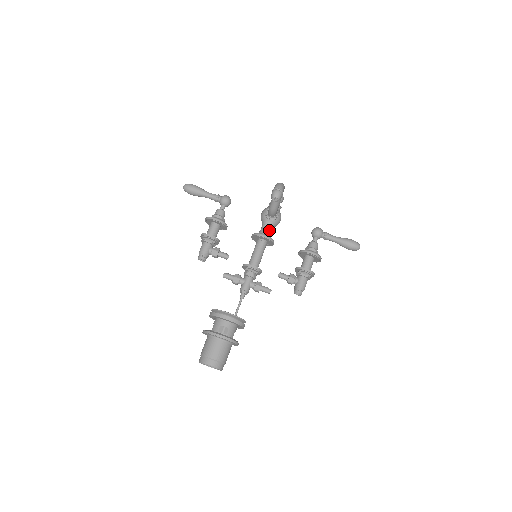
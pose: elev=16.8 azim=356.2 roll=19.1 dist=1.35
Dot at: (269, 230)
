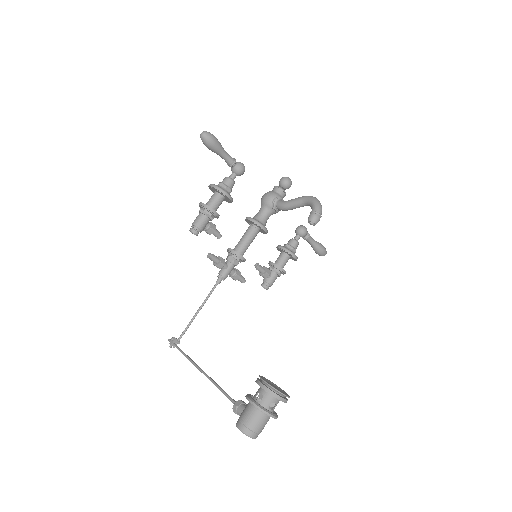
Dot at: (267, 219)
